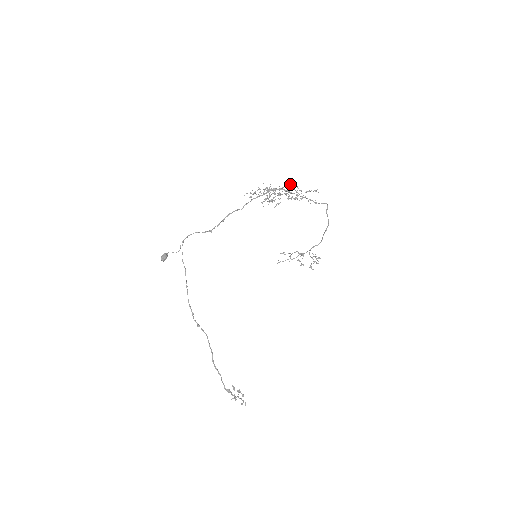
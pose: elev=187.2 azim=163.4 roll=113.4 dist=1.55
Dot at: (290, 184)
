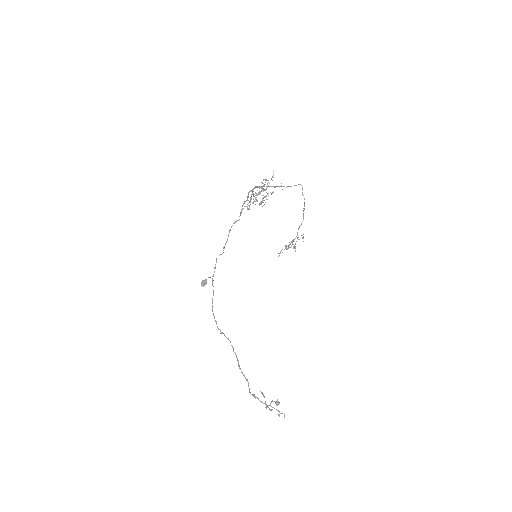
Dot at: occluded
